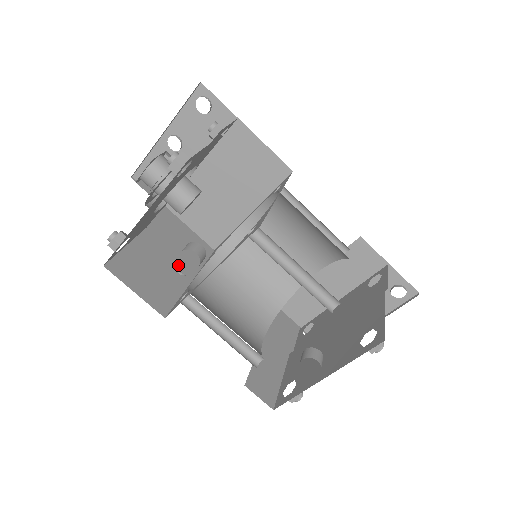
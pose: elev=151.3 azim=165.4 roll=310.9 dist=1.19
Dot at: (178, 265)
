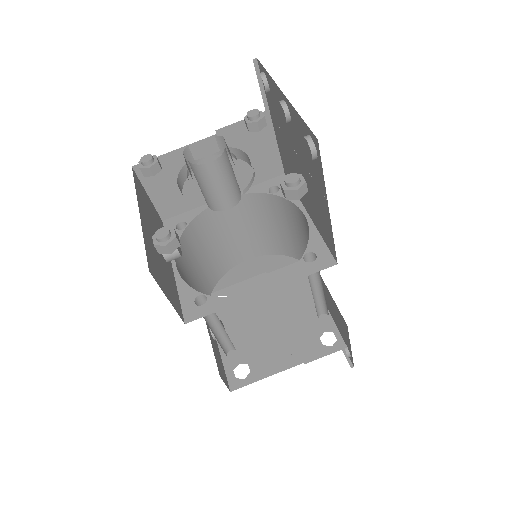
Dot at: occluded
